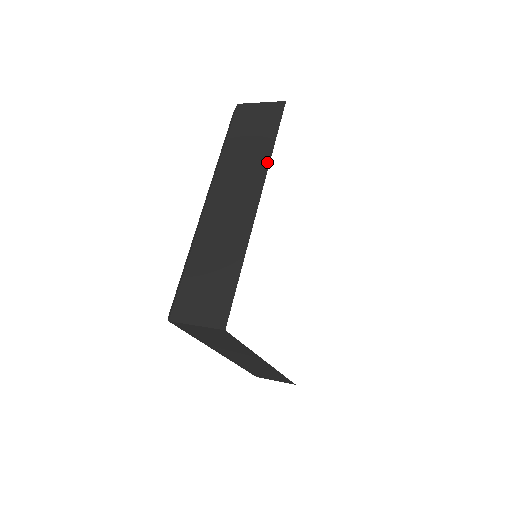
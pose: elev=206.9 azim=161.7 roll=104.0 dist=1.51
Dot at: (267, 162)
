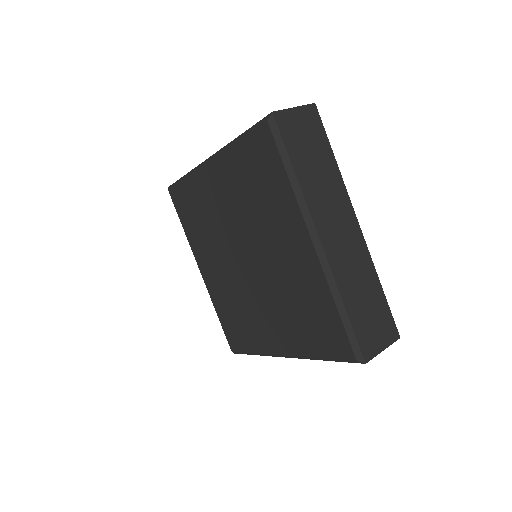
Dot at: occluded
